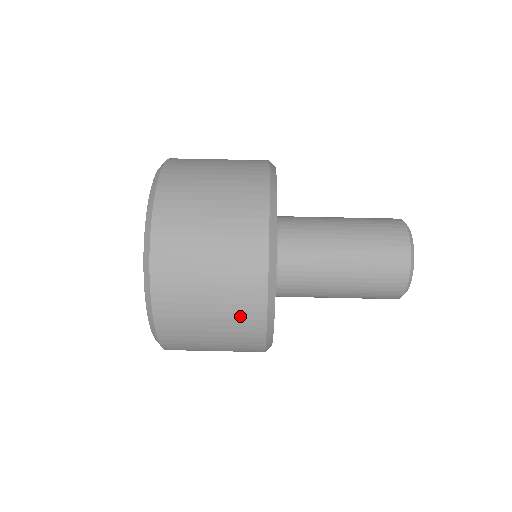
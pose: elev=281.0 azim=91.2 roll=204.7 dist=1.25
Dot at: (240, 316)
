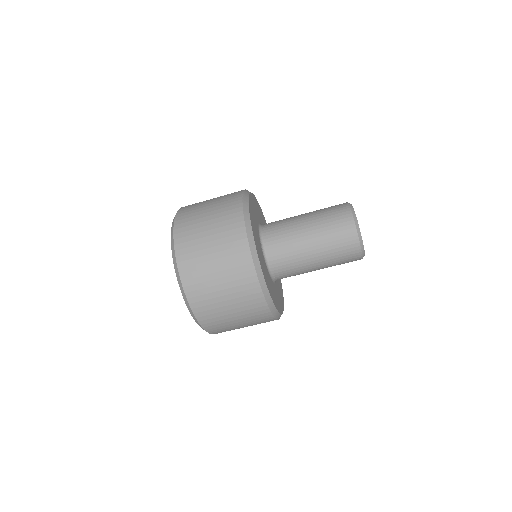
Dot at: occluded
